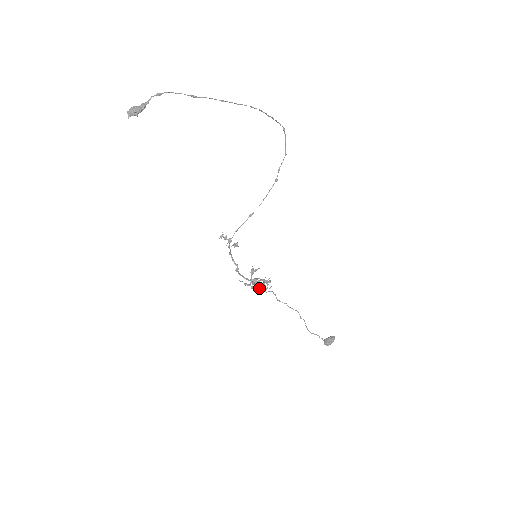
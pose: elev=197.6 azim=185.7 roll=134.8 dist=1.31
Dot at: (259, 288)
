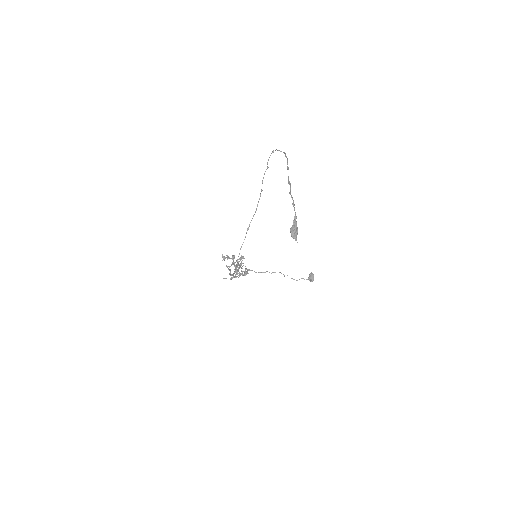
Dot at: (244, 274)
